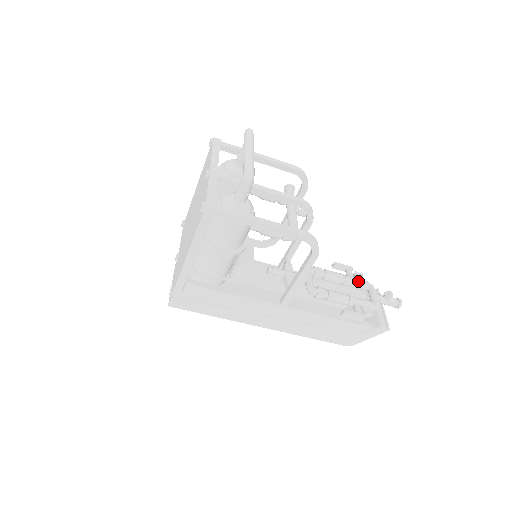
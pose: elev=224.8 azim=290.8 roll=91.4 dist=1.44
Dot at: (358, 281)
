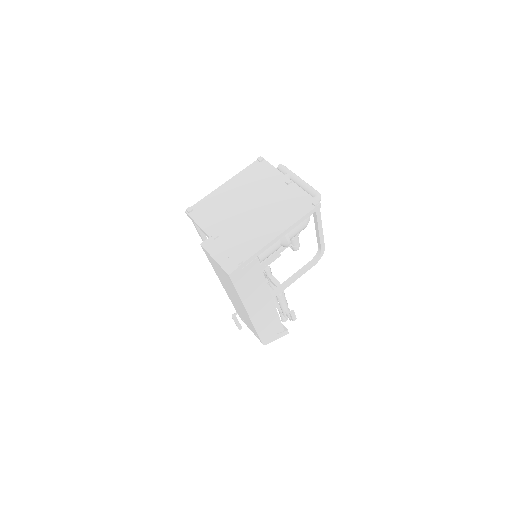
Dot at: occluded
